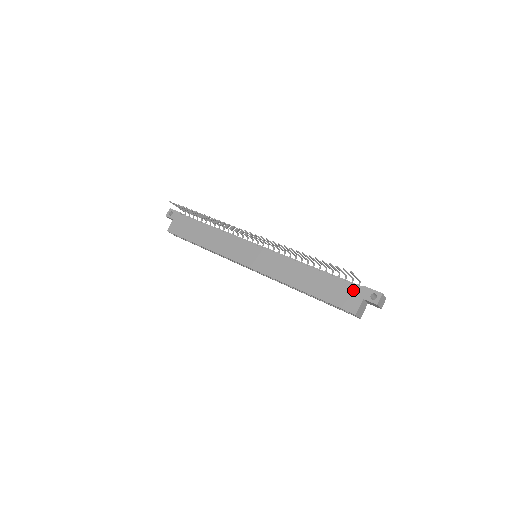
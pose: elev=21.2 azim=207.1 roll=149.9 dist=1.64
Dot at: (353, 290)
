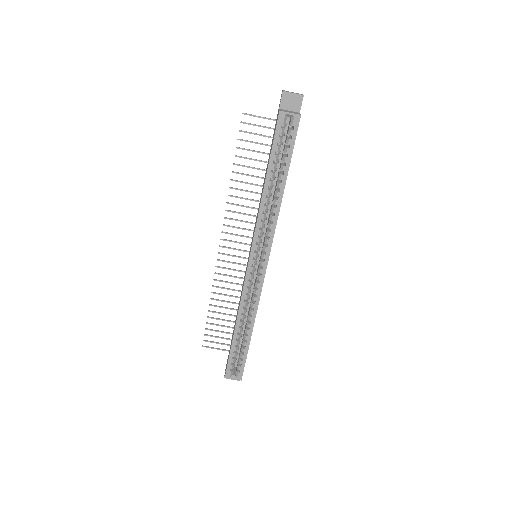
Dot at: (275, 124)
